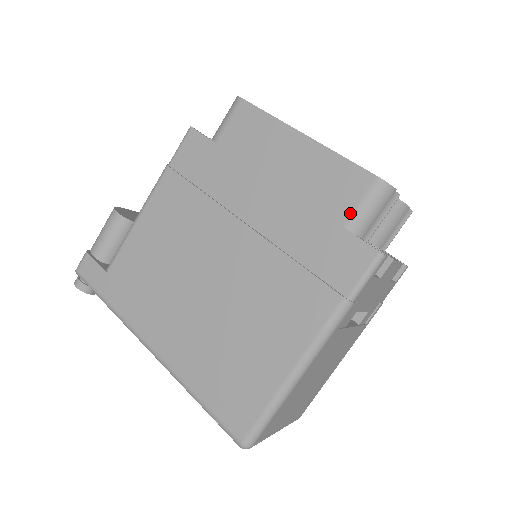
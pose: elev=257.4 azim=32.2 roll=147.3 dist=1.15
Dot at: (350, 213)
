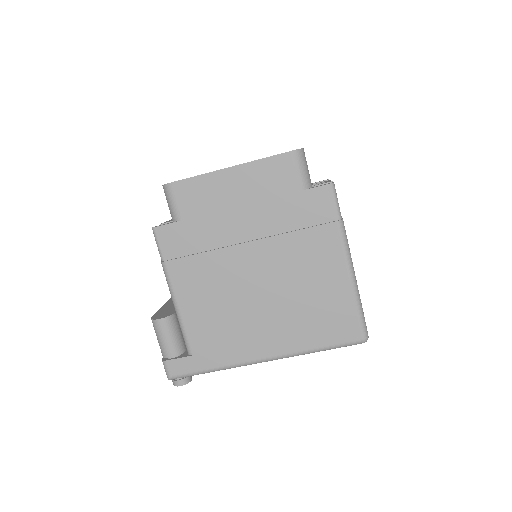
Dot at: (297, 181)
